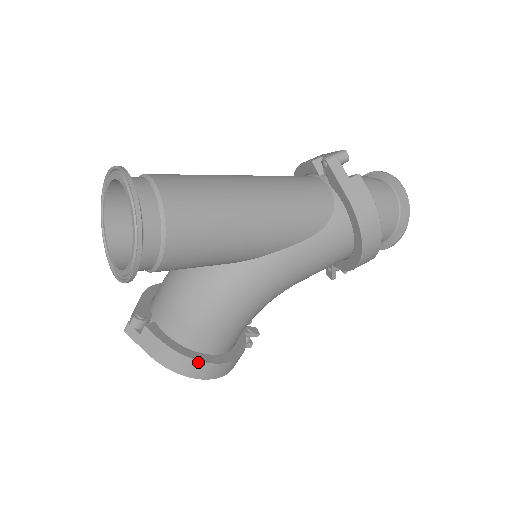
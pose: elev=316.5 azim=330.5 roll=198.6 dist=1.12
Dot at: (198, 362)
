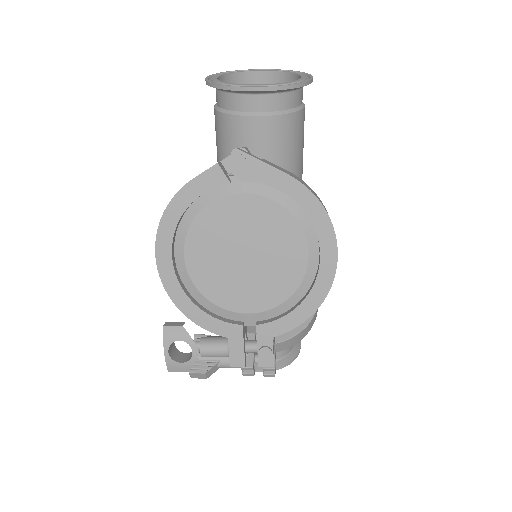
Dot at: occluded
